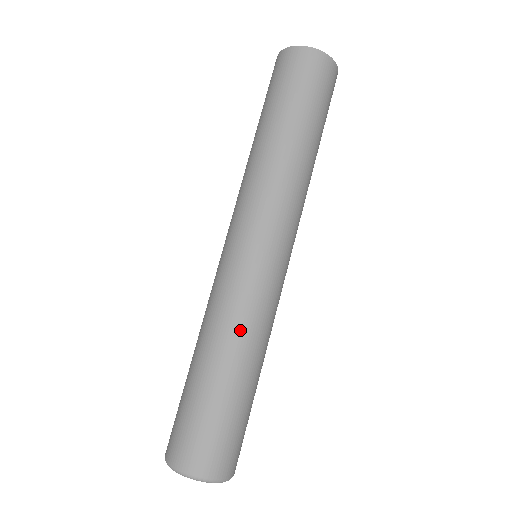
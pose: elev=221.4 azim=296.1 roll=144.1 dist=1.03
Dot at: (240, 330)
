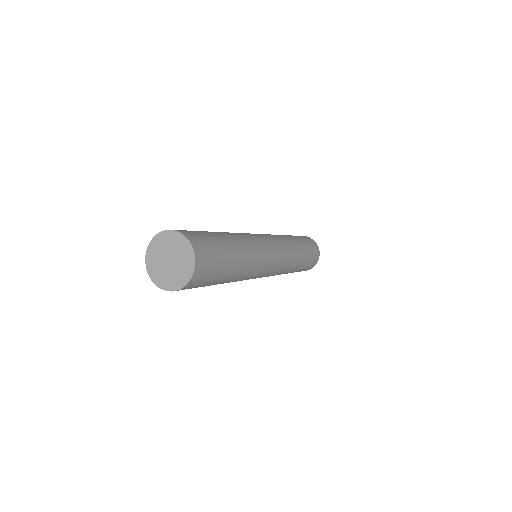
Dot at: occluded
